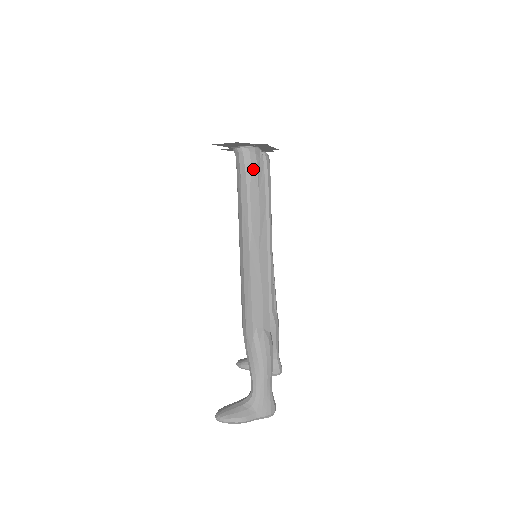
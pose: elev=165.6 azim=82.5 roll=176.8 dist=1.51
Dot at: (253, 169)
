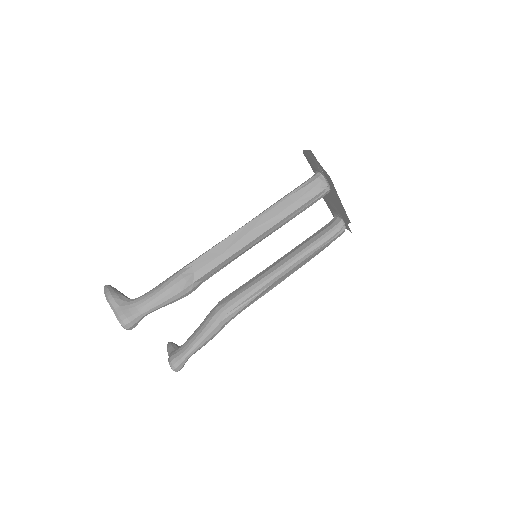
Dot at: (308, 186)
